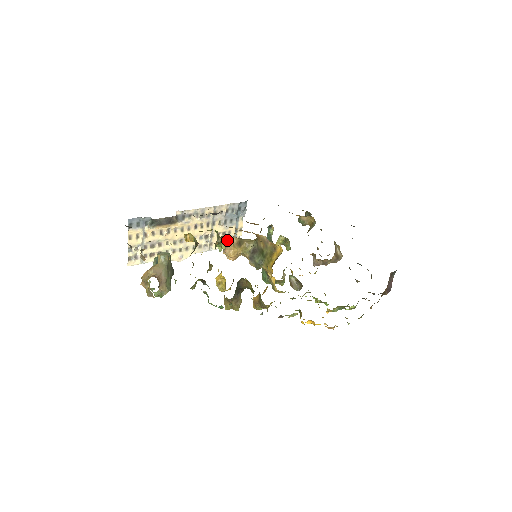
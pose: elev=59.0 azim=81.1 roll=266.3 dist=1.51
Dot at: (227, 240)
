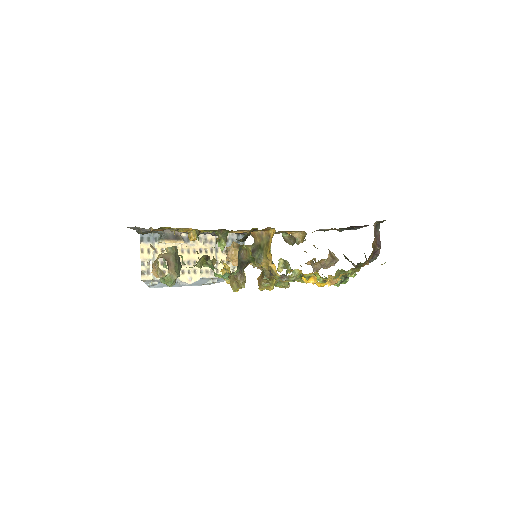
Dot at: (232, 270)
